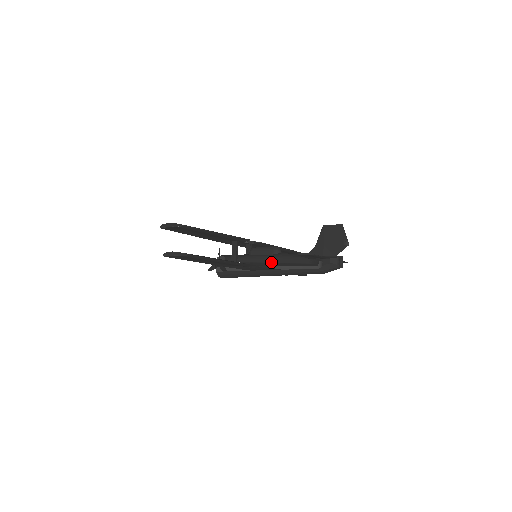
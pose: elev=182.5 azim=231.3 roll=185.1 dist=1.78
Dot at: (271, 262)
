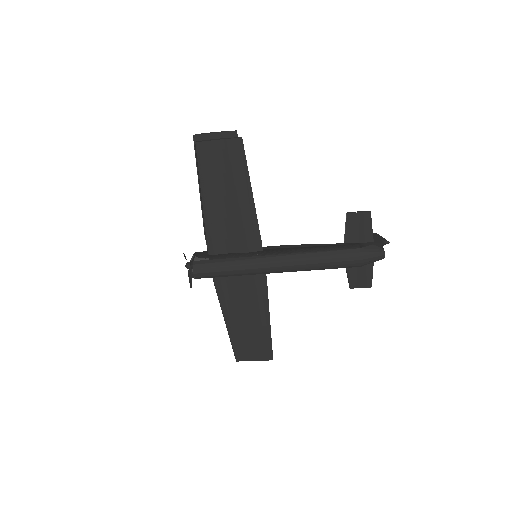
Dot at: (288, 247)
